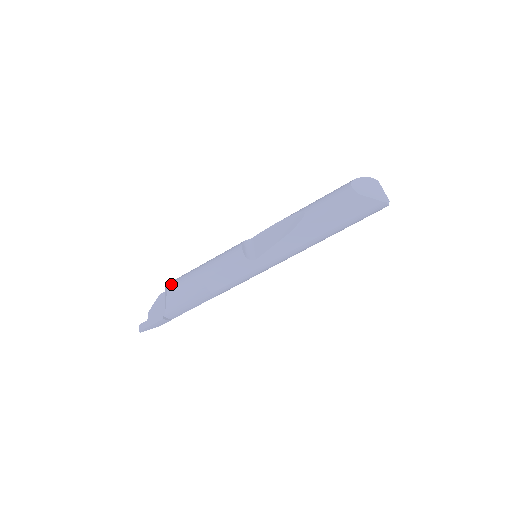
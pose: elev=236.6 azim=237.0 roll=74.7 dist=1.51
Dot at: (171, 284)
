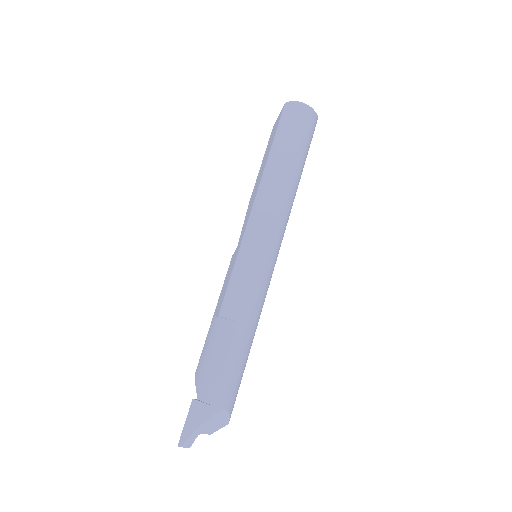
Dot at: occluded
